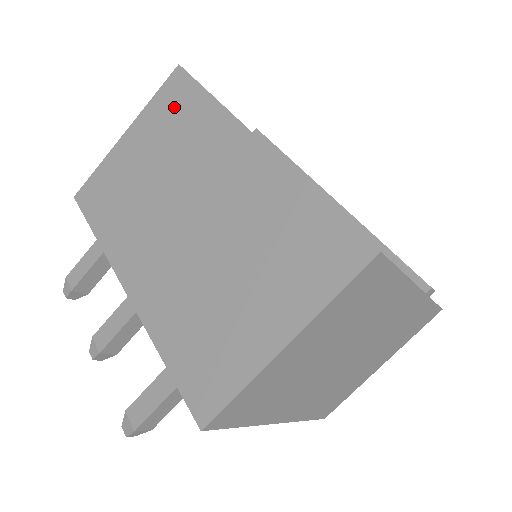
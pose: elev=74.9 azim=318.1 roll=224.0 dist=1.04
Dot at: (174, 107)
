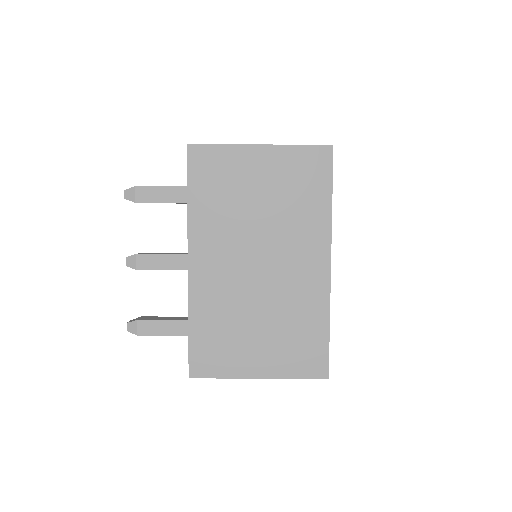
Dot at: (306, 176)
